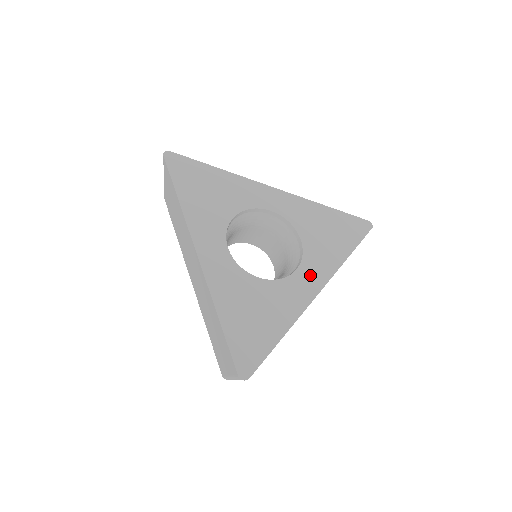
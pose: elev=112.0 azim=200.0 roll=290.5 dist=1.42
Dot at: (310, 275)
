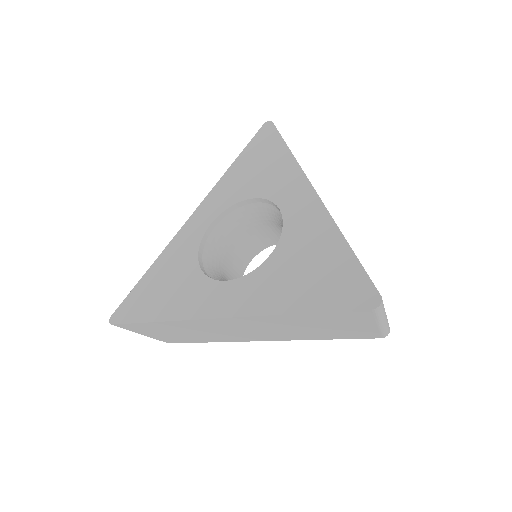
Dot at: (232, 296)
